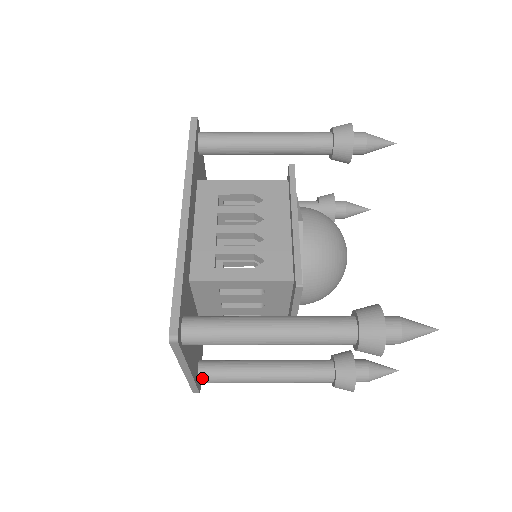
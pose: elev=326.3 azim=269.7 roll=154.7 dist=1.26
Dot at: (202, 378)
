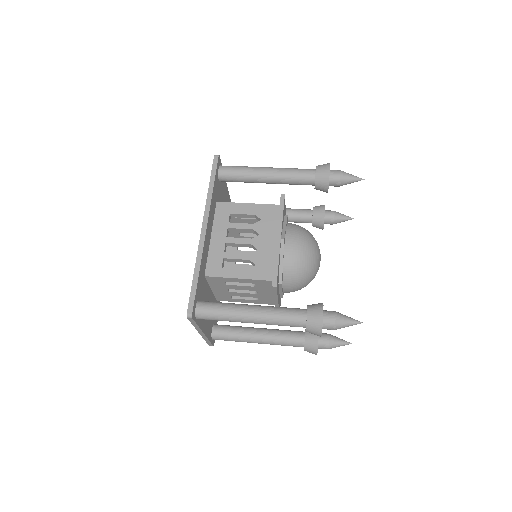
Dot at: (214, 337)
